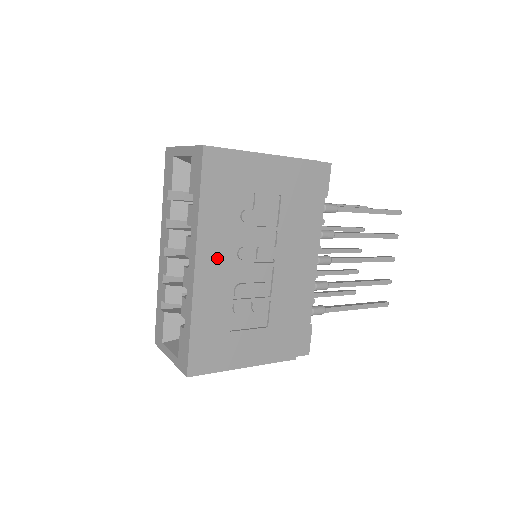
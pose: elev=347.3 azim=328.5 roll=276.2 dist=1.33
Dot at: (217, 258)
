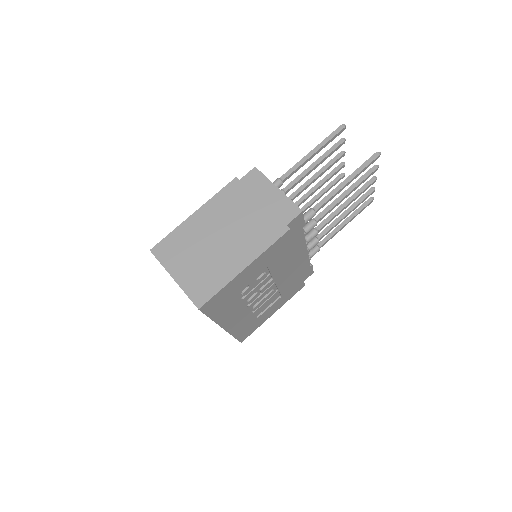
Dot at: (235, 316)
